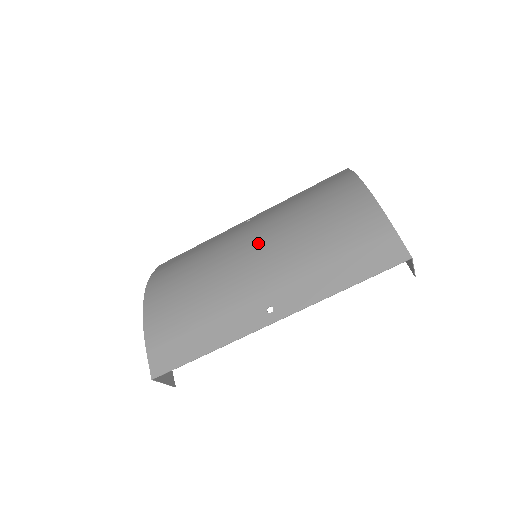
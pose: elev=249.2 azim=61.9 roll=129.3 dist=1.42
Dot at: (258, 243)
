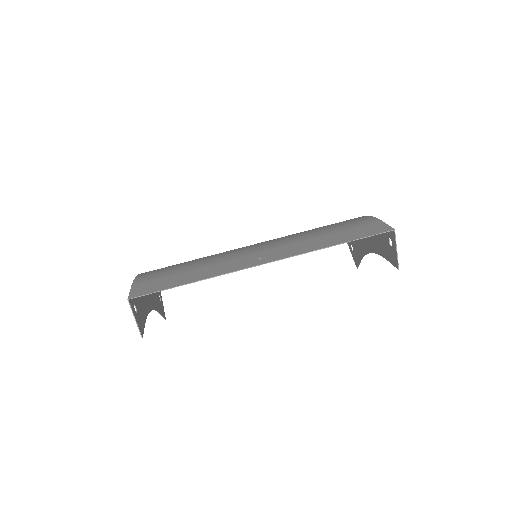
Dot at: occluded
